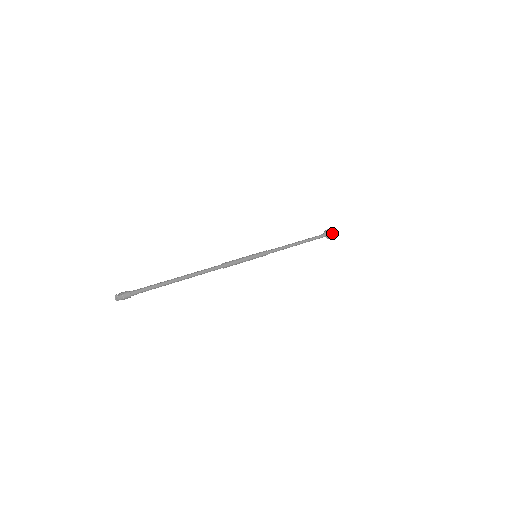
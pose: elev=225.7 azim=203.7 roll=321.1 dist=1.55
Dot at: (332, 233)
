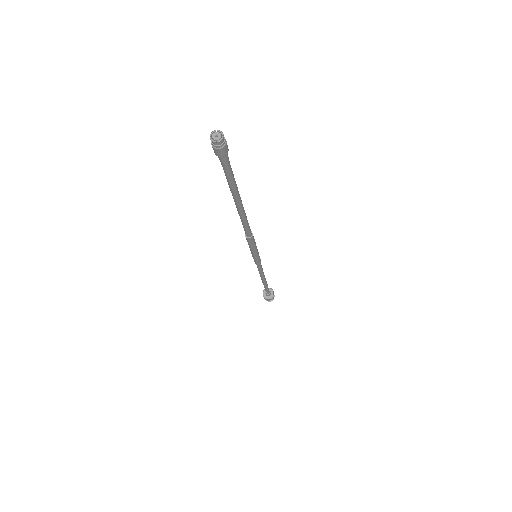
Dot at: occluded
